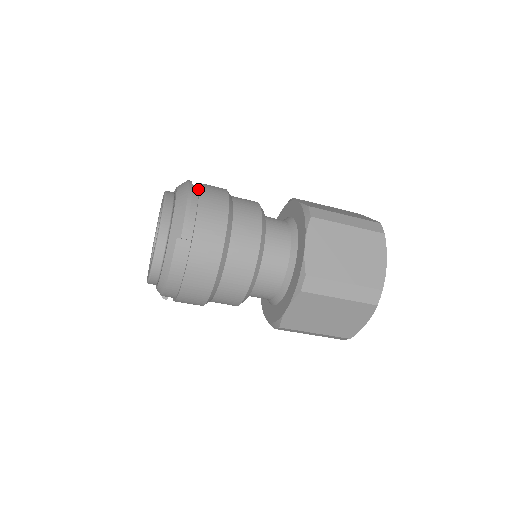
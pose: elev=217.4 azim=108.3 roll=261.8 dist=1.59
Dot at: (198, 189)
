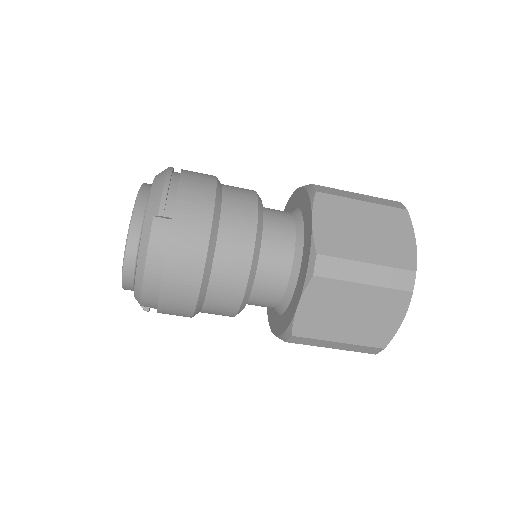
Dot at: occluded
